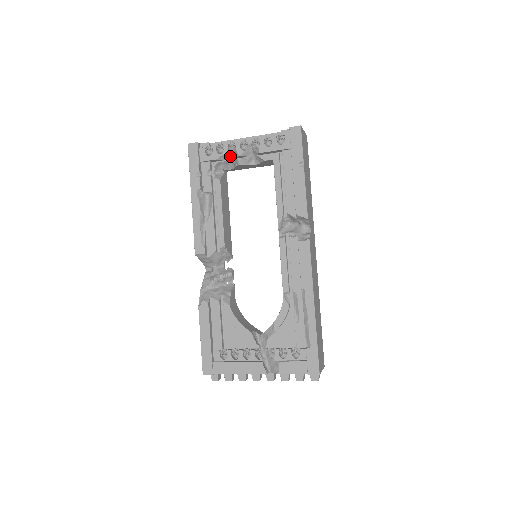
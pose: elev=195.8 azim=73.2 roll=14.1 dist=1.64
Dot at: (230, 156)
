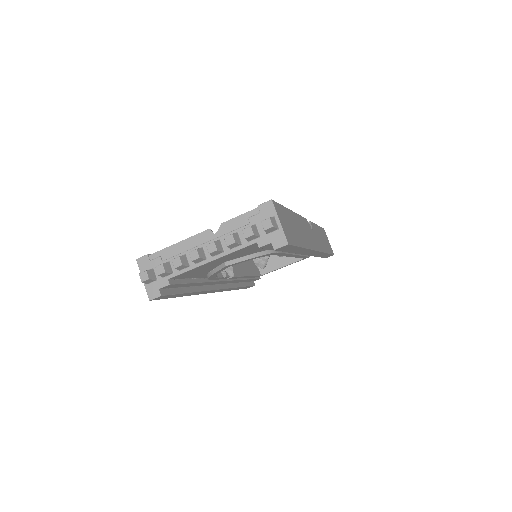
Dot at: (267, 259)
